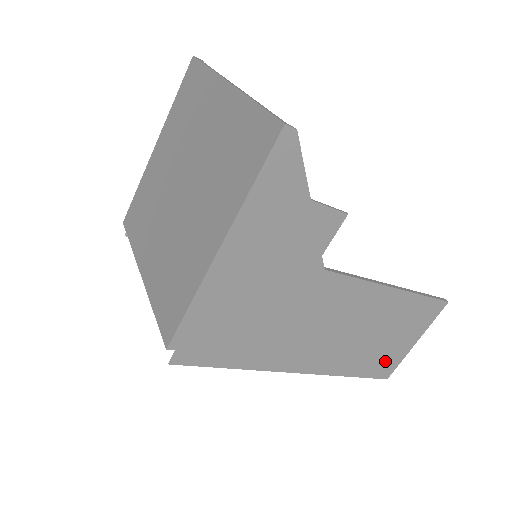
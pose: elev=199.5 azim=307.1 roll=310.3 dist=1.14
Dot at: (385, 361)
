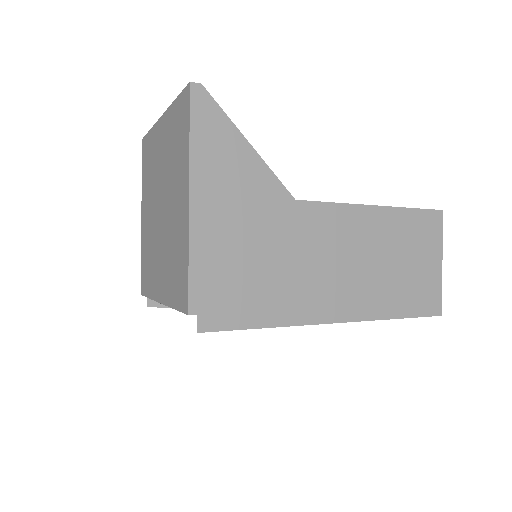
Dot at: (423, 292)
